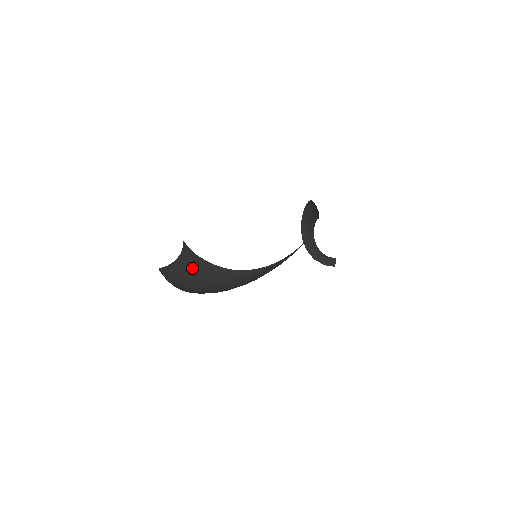
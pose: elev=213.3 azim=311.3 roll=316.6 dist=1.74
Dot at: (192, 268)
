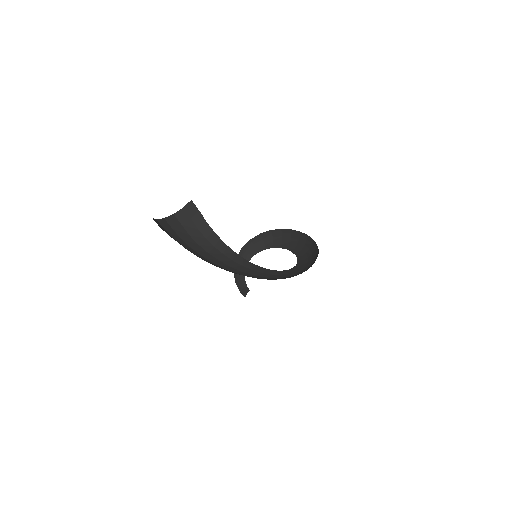
Dot at: (193, 237)
